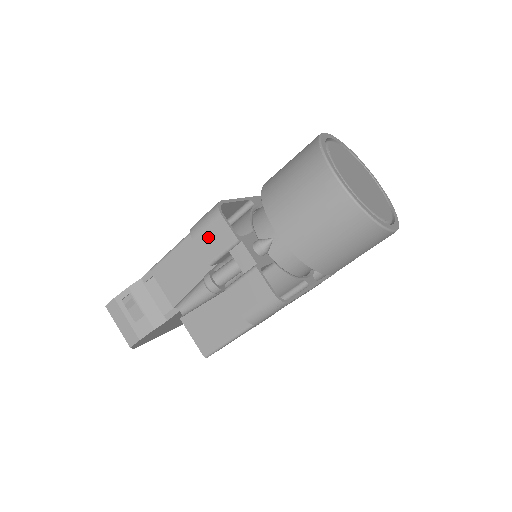
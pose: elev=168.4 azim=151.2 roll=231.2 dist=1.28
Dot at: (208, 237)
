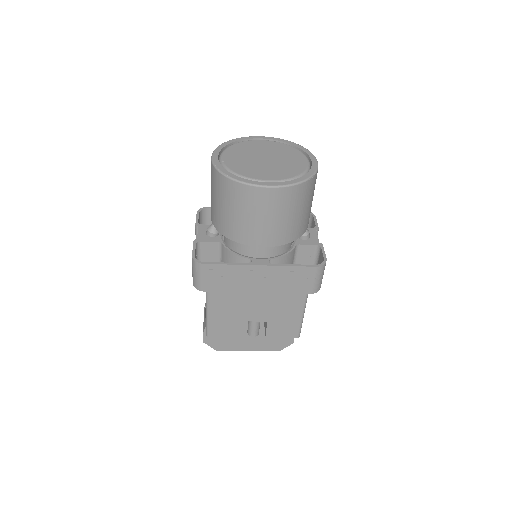
Dot at: occluded
